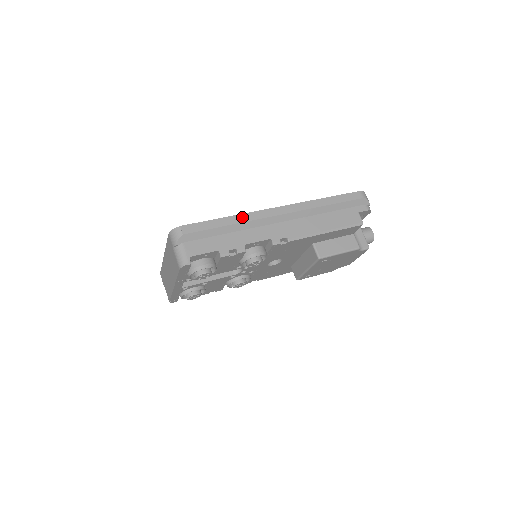
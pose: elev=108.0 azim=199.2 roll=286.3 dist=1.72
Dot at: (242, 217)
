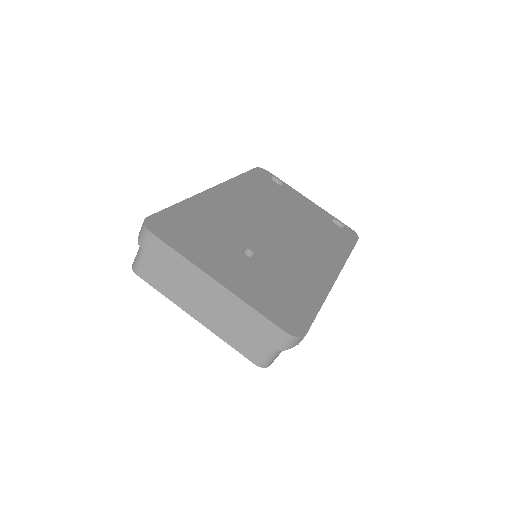
Dot at: occluded
